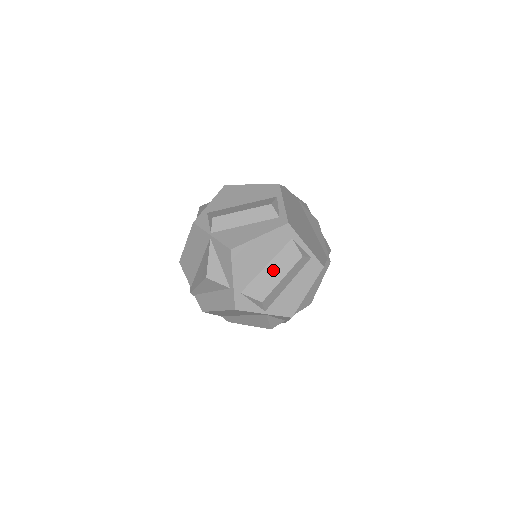
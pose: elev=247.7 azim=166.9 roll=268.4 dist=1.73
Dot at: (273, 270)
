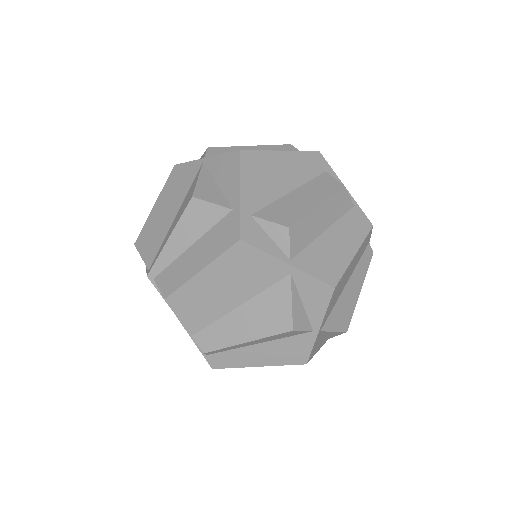
Dot at: (303, 196)
